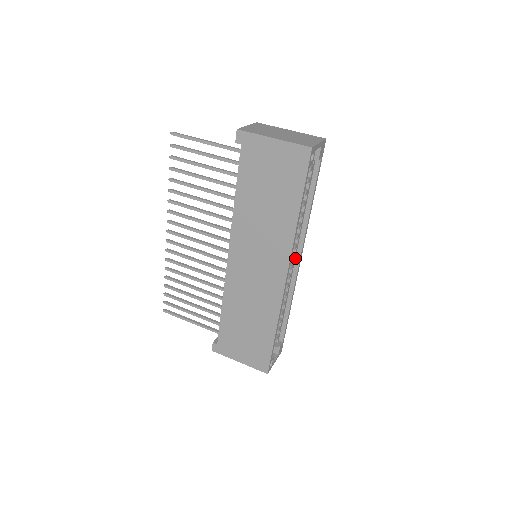
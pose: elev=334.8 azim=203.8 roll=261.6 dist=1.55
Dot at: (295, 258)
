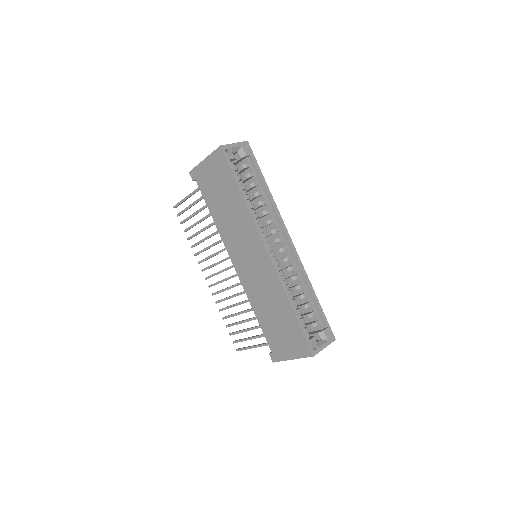
Dot at: (286, 241)
